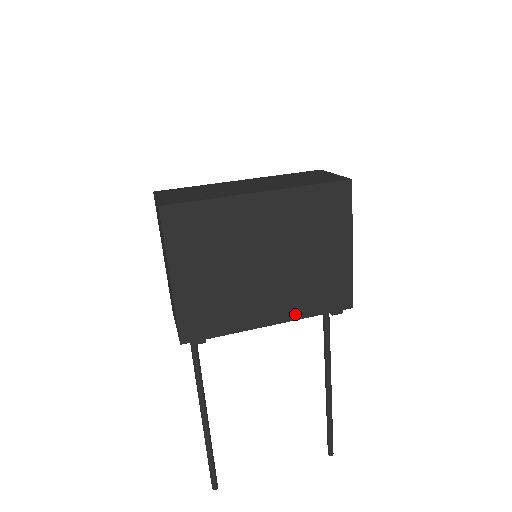
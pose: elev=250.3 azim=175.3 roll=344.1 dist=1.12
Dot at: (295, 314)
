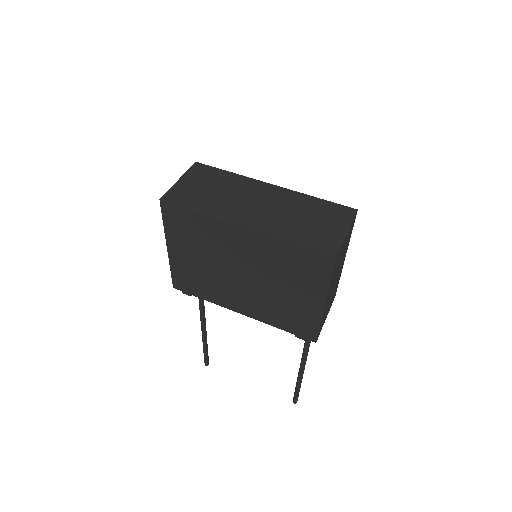
Dot at: (262, 318)
